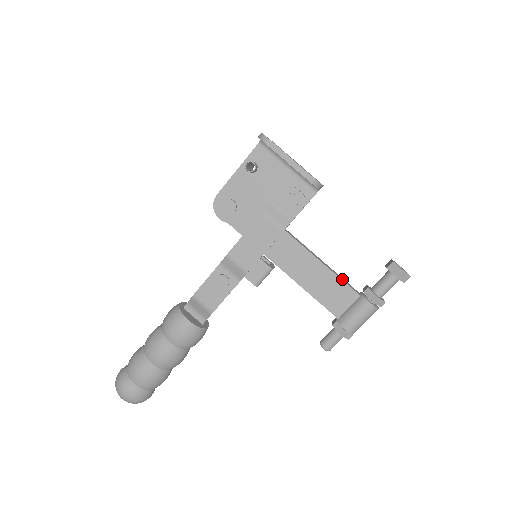
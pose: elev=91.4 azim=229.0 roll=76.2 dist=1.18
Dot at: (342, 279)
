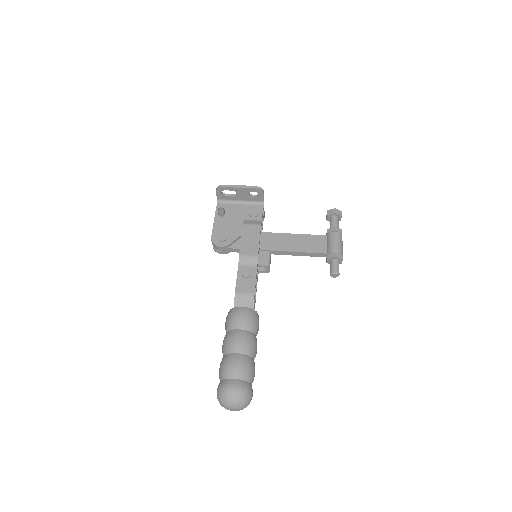
Dot at: (311, 236)
